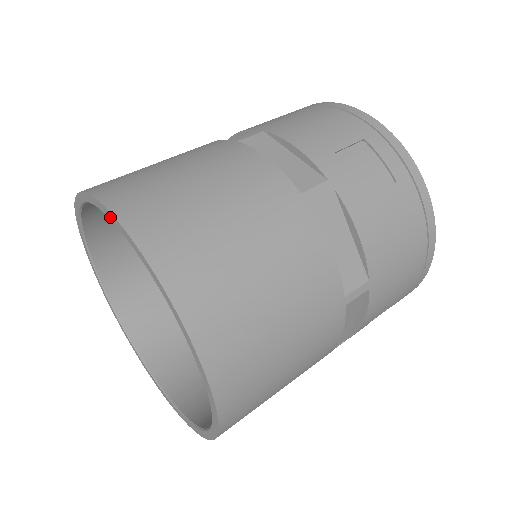
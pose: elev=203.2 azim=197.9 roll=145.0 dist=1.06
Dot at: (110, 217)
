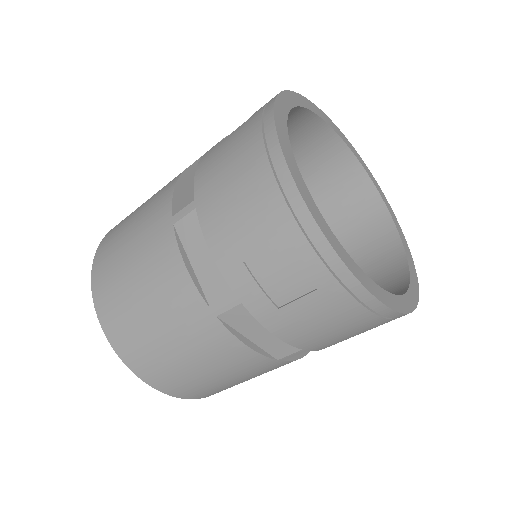
Dot at: occluded
